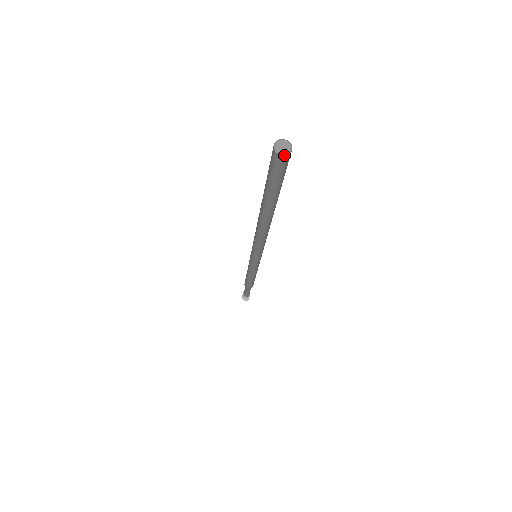
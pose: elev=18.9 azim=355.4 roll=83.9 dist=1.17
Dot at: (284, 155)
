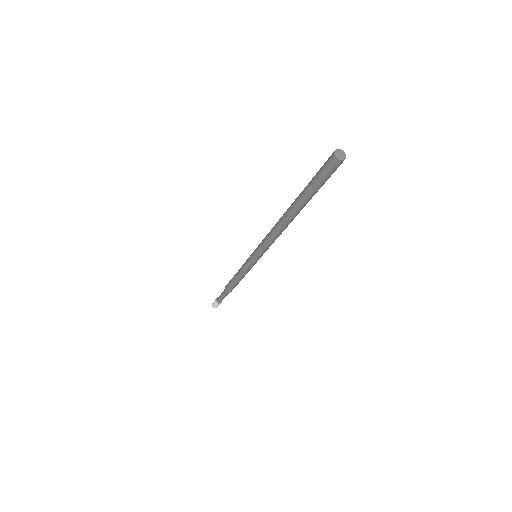
Dot at: (339, 159)
